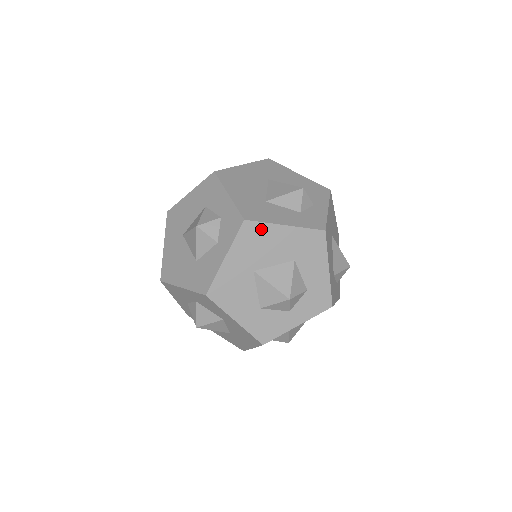
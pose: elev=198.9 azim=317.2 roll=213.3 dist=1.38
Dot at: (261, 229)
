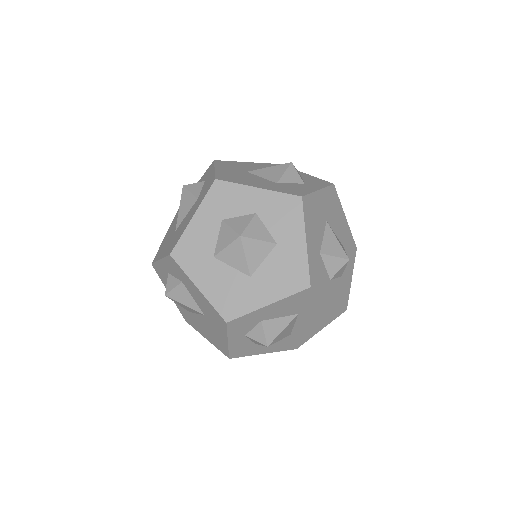
Dot at: (337, 201)
